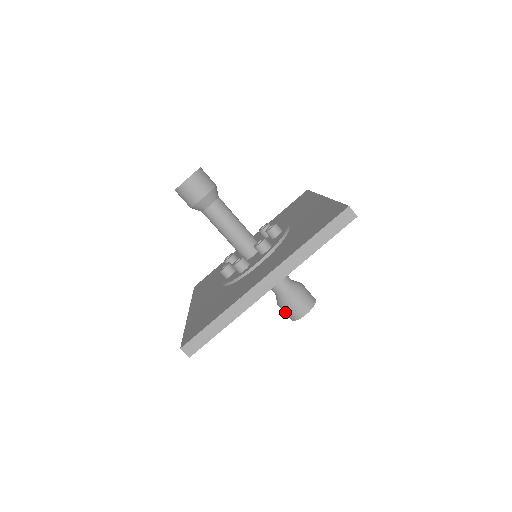
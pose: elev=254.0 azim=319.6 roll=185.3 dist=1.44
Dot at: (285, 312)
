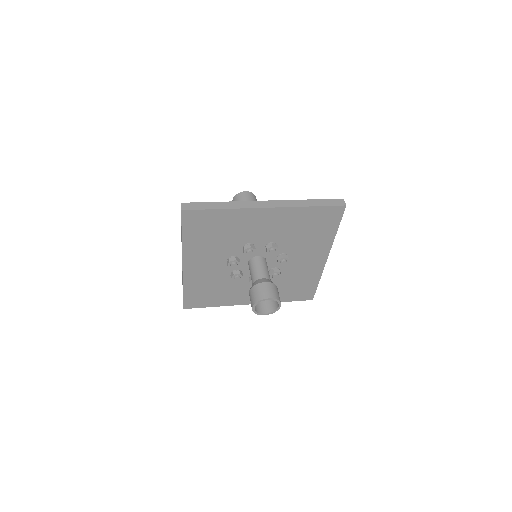
Dot at: (252, 295)
